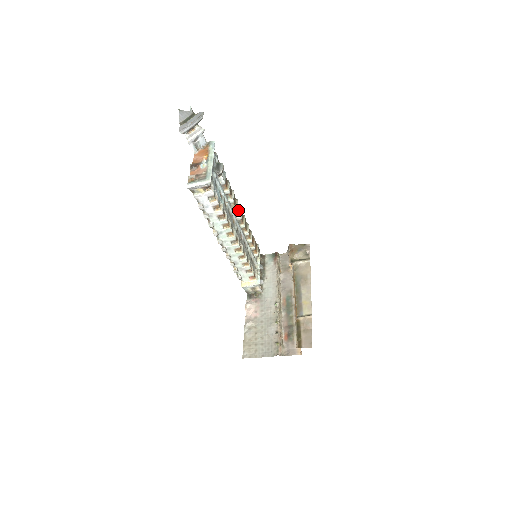
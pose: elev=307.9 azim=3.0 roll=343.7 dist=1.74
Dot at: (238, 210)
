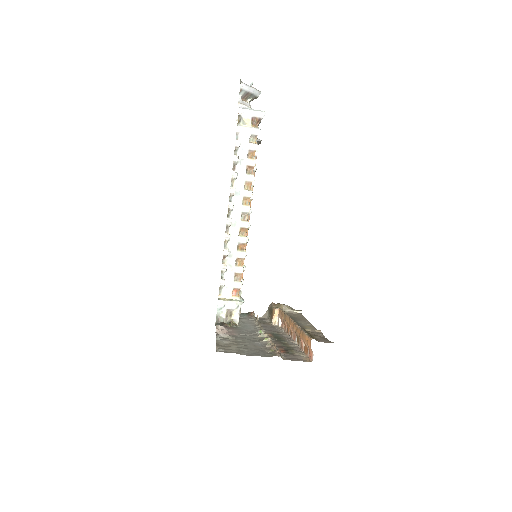
Dot at: occluded
